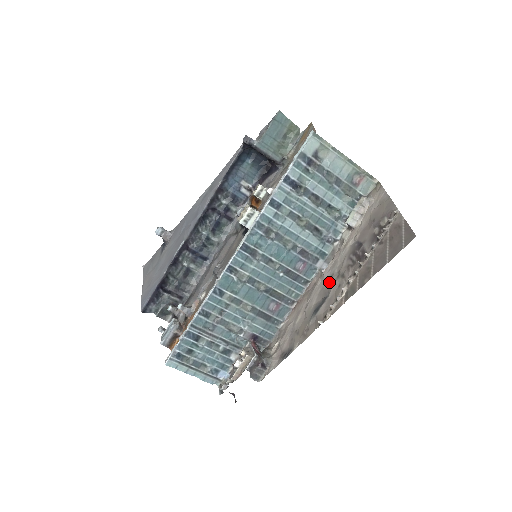
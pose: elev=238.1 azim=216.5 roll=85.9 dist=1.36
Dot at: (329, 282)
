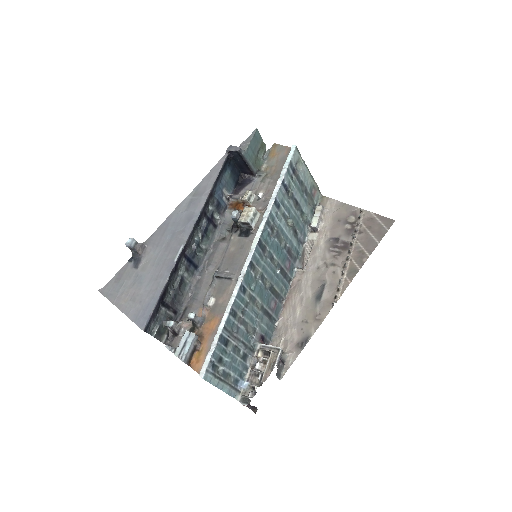
Dot at: (318, 273)
